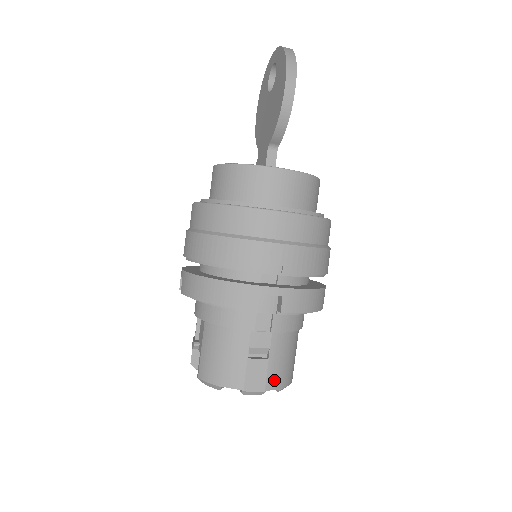
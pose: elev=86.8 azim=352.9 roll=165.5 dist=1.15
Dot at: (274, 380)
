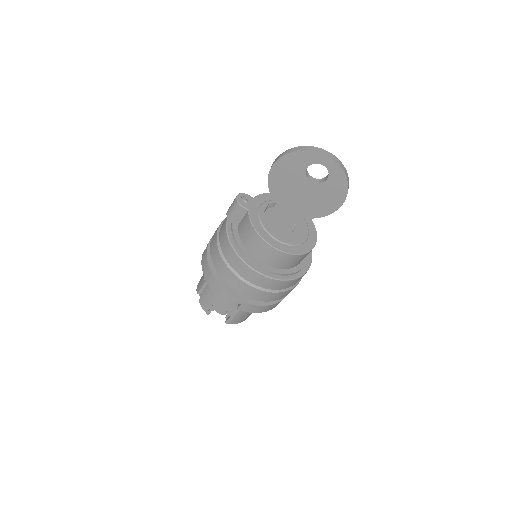
Dot at: occluded
